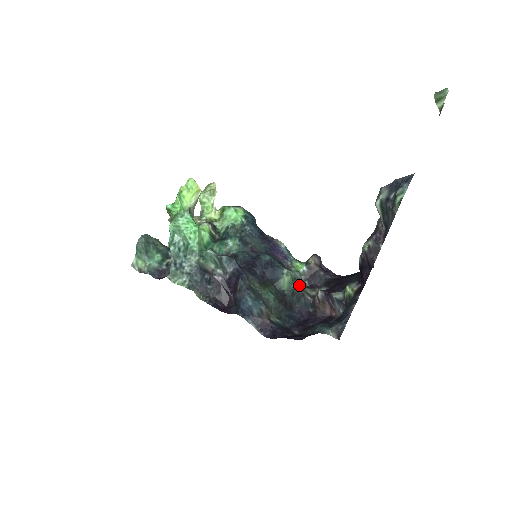
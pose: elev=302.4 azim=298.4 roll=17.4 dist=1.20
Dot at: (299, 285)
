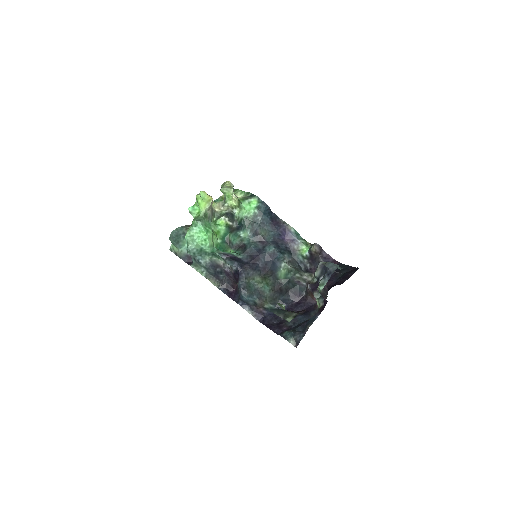
Dot at: (296, 274)
